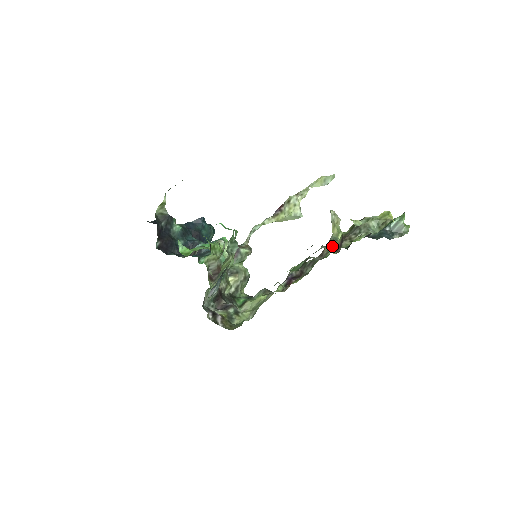
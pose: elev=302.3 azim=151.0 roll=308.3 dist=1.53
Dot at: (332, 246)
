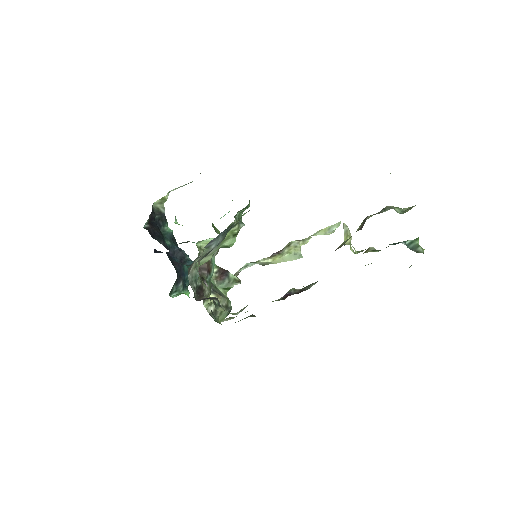
Dot at: (349, 238)
